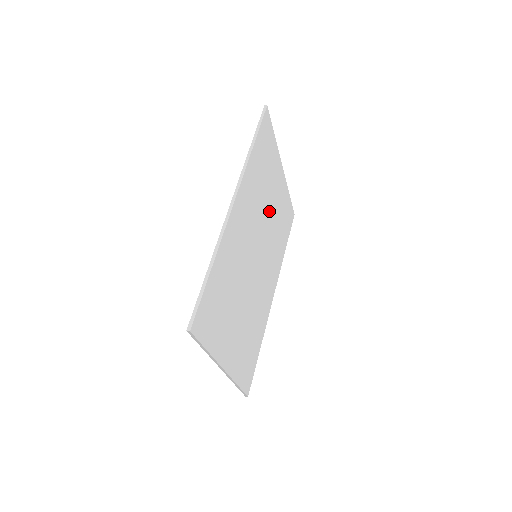
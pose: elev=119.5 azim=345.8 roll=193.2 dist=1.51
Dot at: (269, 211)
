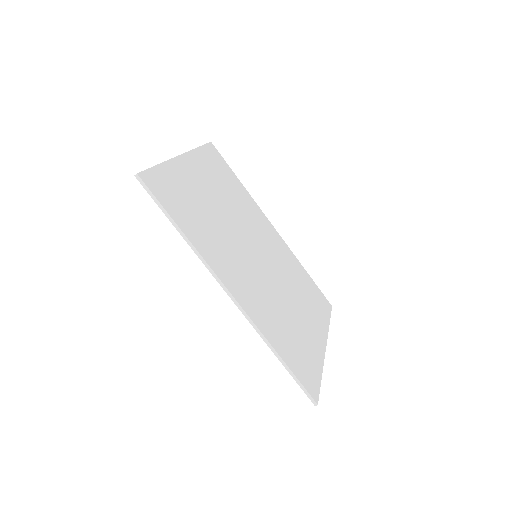
Dot at: (222, 211)
